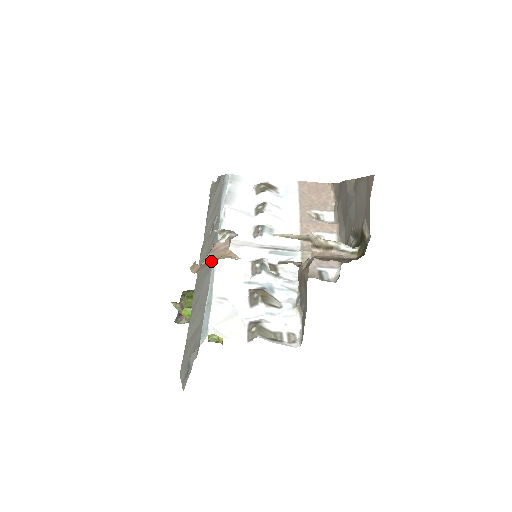
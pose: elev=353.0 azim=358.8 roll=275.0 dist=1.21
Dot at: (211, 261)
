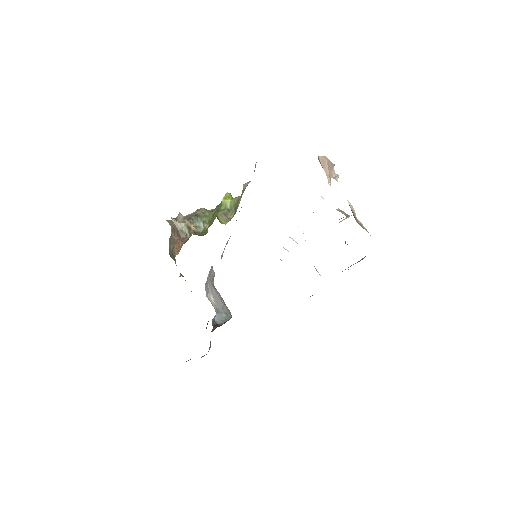
Dot at: (326, 167)
